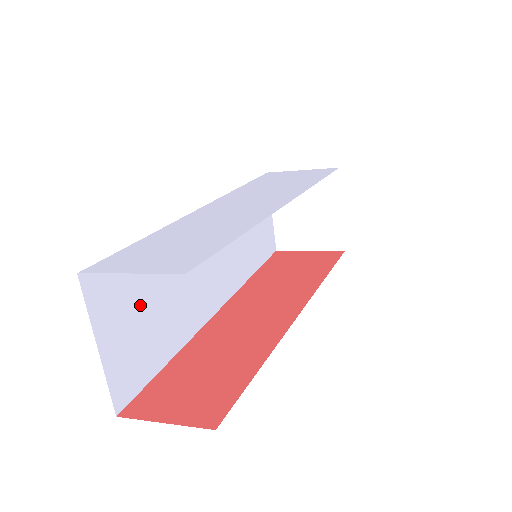
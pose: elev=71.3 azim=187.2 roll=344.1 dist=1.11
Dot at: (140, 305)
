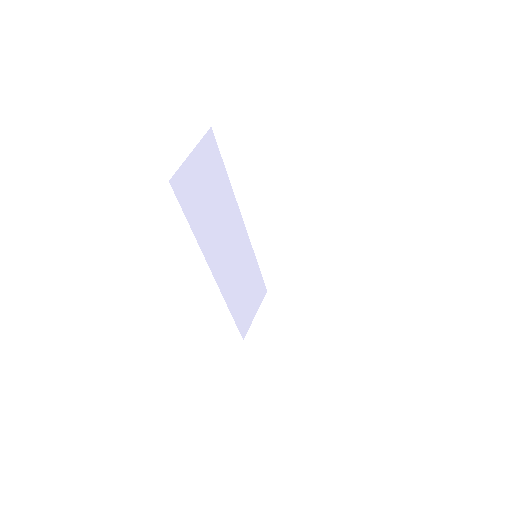
Dot at: (207, 181)
